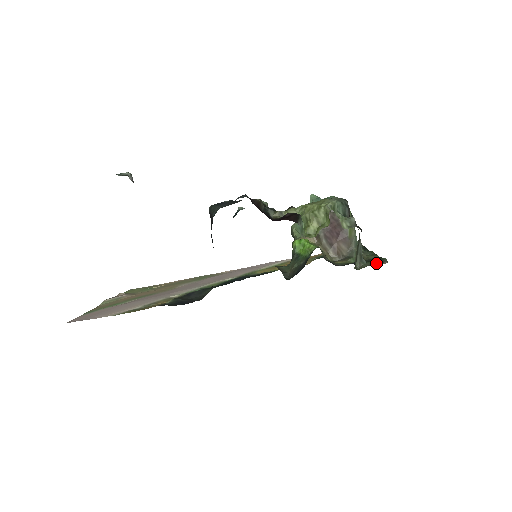
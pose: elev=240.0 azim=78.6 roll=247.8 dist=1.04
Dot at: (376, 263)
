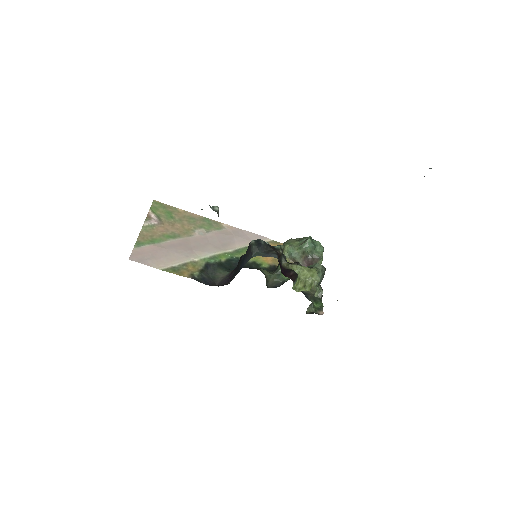
Dot at: (317, 310)
